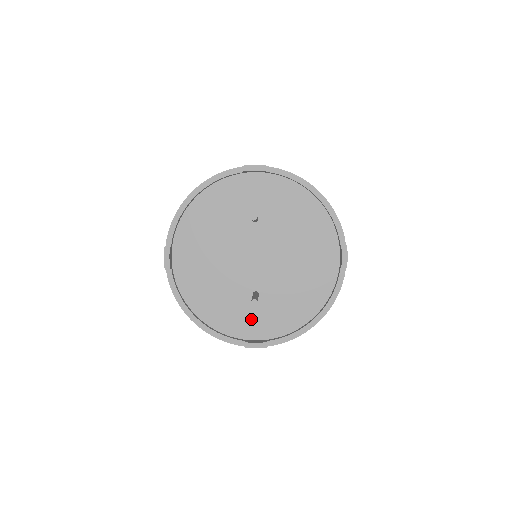
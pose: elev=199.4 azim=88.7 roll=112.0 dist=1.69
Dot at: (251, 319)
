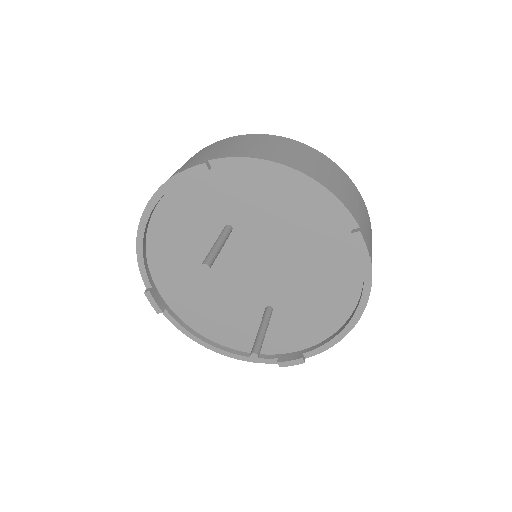
Dot at: (276, 334)
